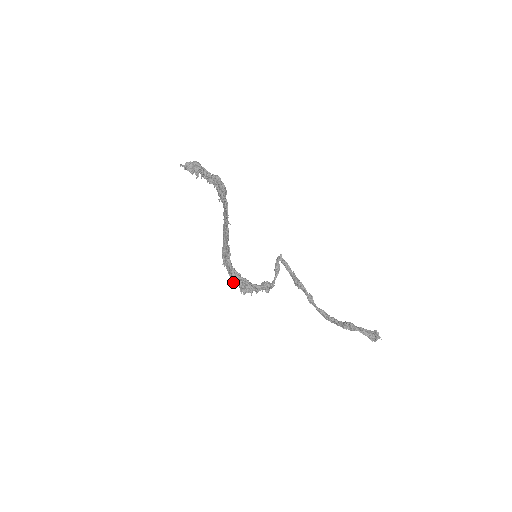
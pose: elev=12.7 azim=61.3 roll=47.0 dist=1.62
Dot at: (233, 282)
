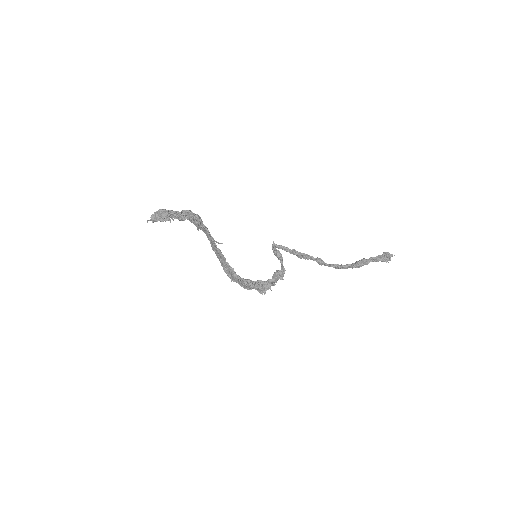
Dot at: occluded
